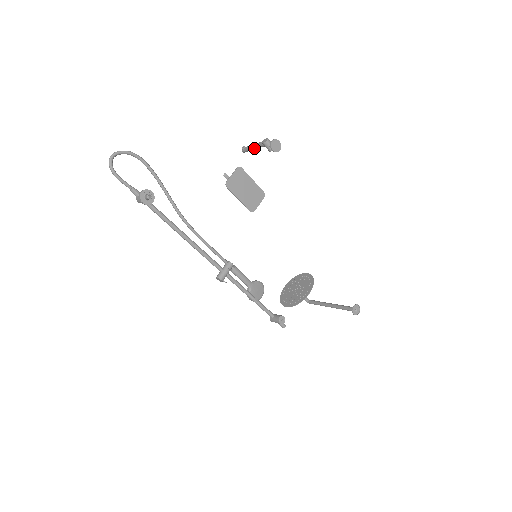
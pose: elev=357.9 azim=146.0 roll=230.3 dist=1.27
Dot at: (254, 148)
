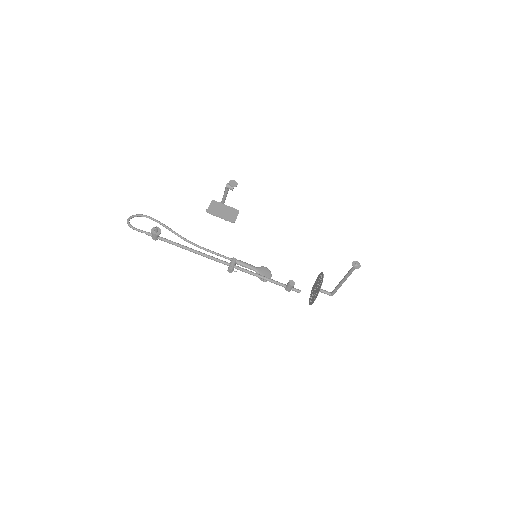
Dot at: (224, 197)
